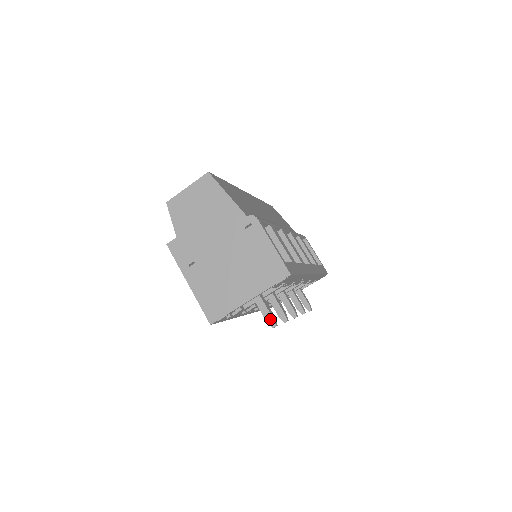
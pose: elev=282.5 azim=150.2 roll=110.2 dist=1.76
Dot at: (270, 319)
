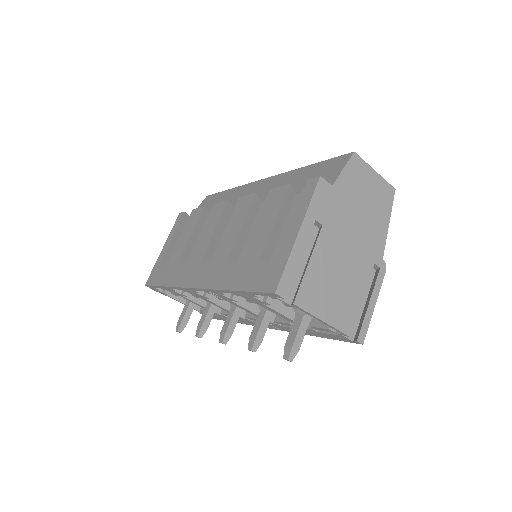
Dot at: (296, 350)
